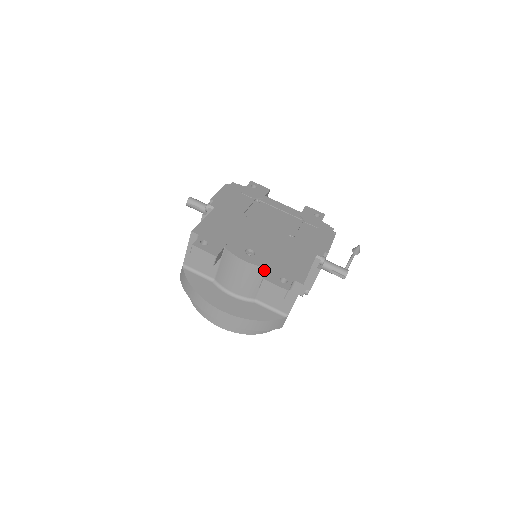
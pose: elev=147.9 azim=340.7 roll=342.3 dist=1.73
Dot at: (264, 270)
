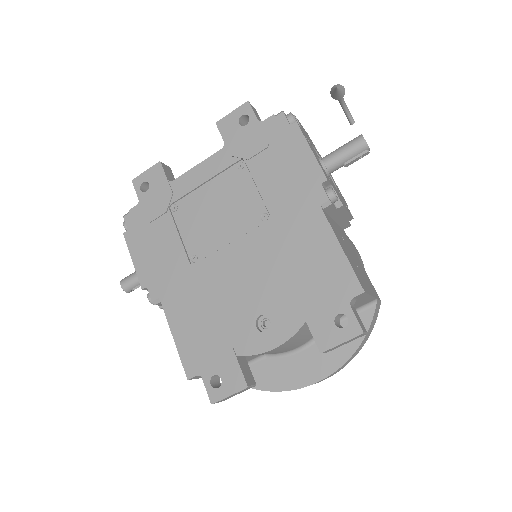
Dot at: (304, 326)
